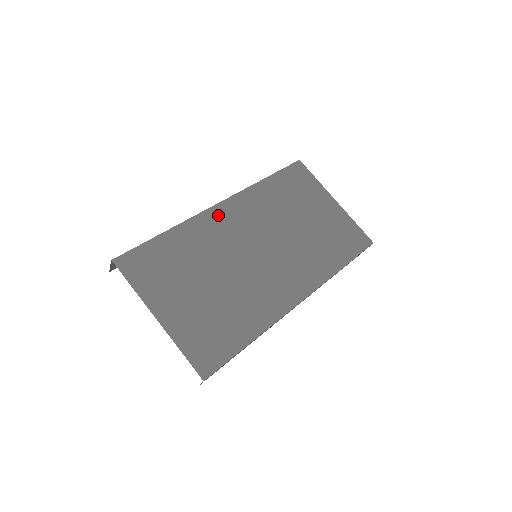
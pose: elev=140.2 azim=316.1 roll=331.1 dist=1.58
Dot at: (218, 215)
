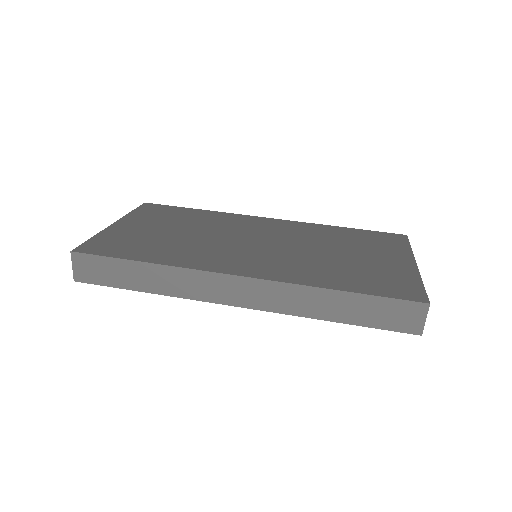
Dot at: (255, 220)
